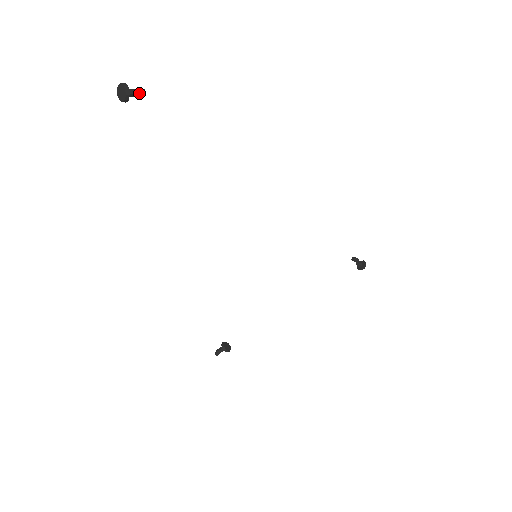
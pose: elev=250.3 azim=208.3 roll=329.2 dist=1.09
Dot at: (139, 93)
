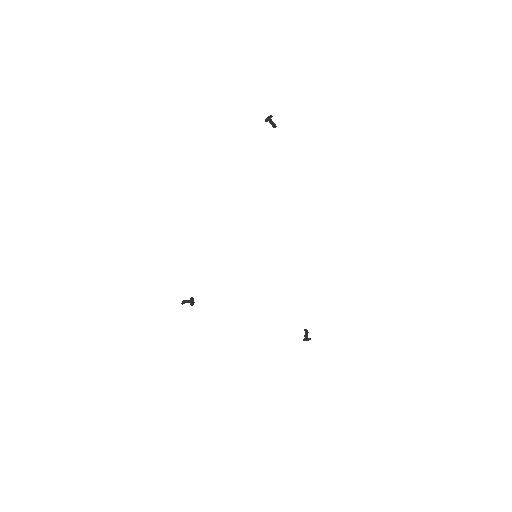
Dot at: (274, 125)
